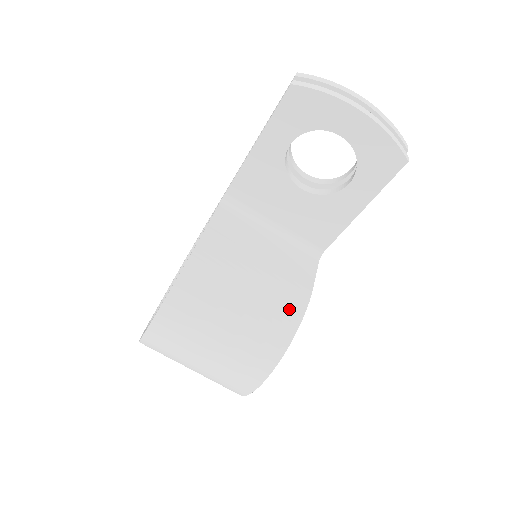
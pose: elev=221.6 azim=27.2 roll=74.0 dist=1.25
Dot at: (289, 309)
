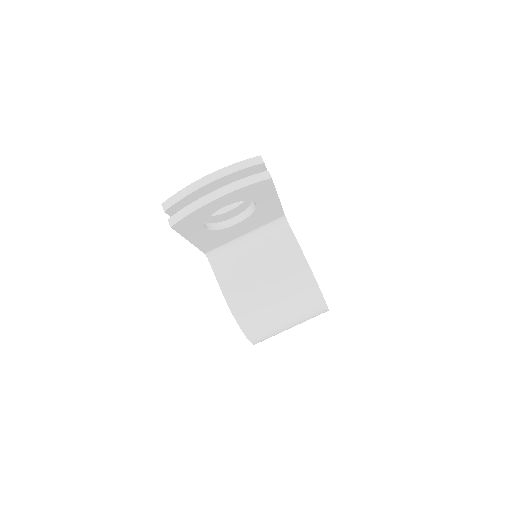
Dot at: (302, 278)
